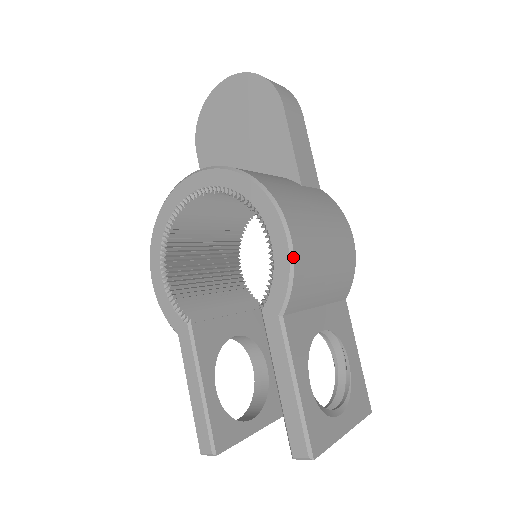
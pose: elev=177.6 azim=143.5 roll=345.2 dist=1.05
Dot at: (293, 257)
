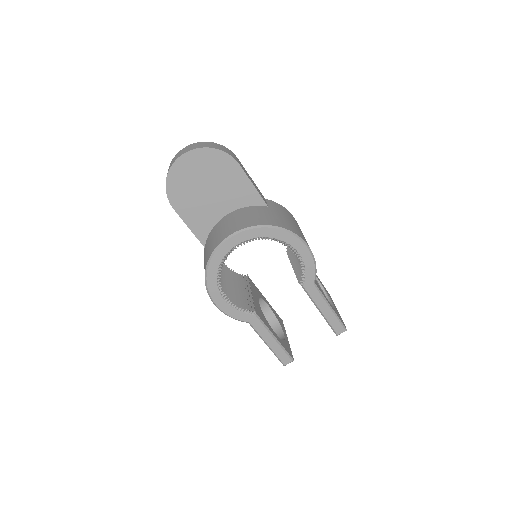
Dot at: (313, 256)
